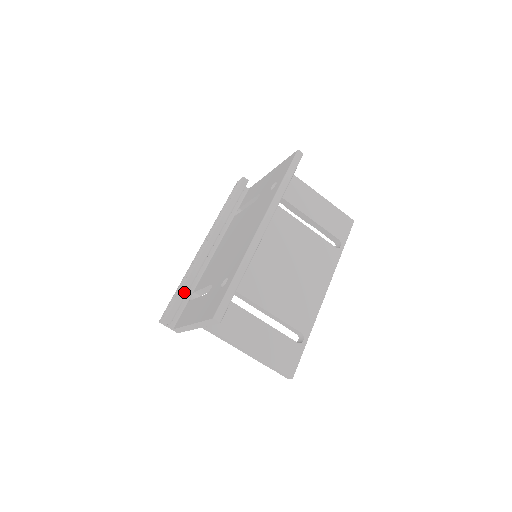
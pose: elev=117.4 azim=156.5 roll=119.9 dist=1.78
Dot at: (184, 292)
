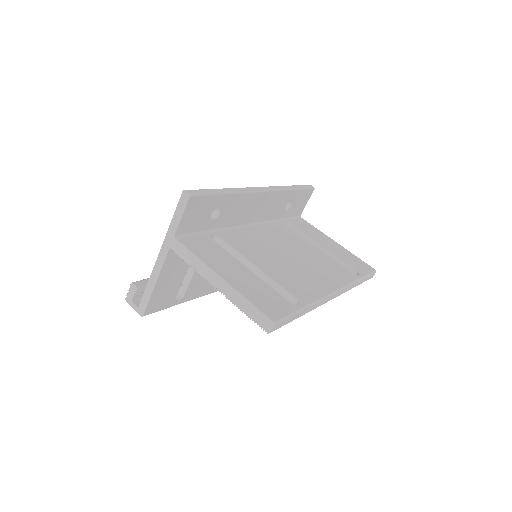
Dot at: occluded
